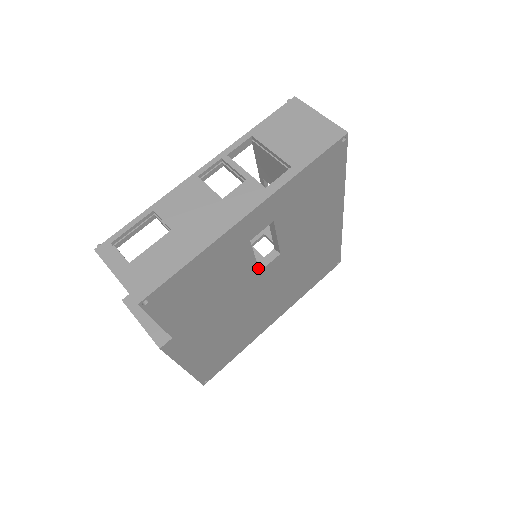
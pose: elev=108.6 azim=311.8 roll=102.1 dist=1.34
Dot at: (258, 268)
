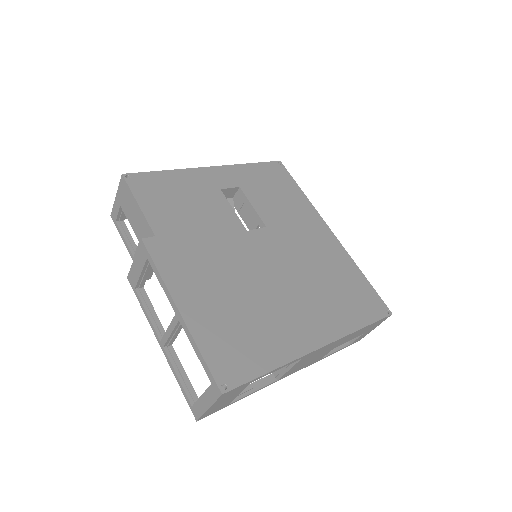
Dot at: (243, 226)
